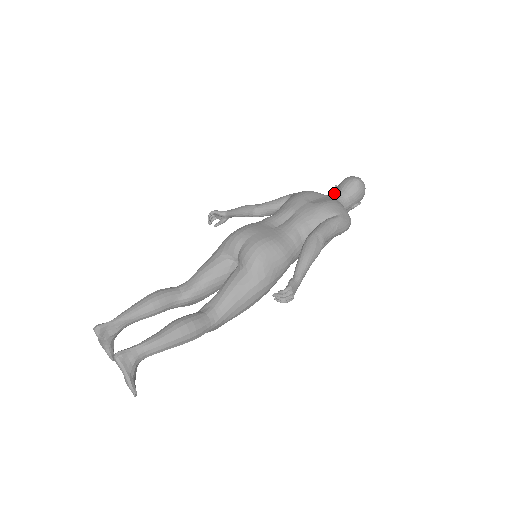
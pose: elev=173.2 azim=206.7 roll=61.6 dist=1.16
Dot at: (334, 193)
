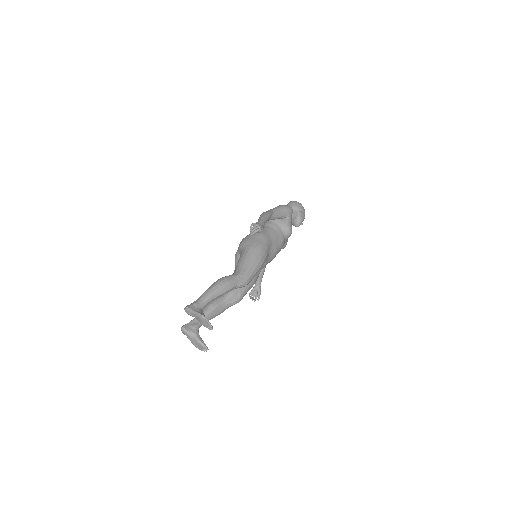
Dot at: occluded
